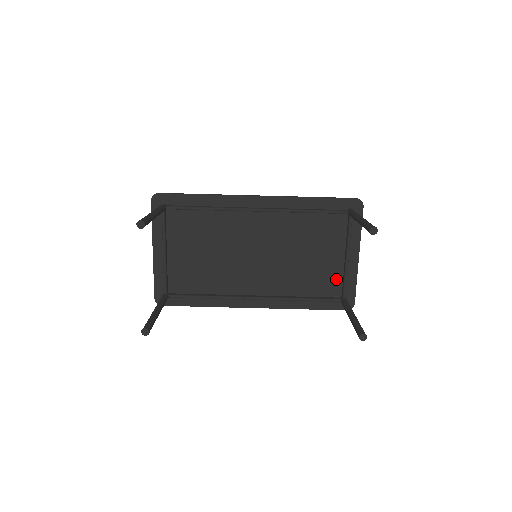
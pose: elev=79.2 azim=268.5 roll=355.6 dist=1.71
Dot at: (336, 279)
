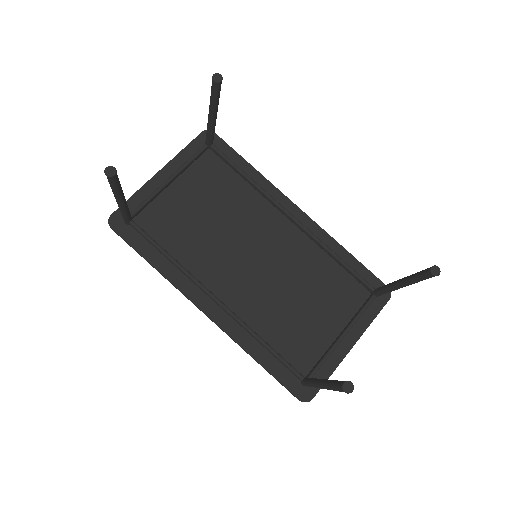
Dot at: (313, 353)
